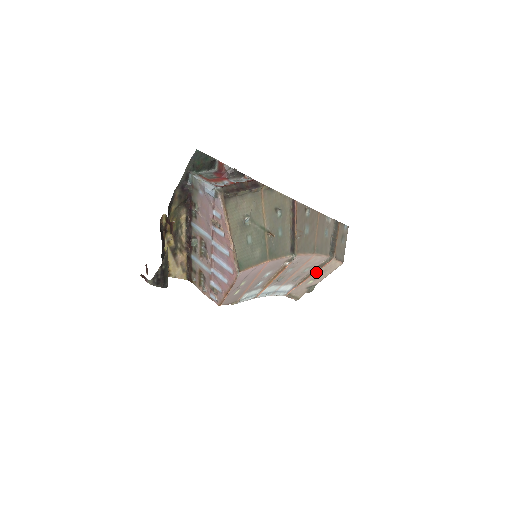
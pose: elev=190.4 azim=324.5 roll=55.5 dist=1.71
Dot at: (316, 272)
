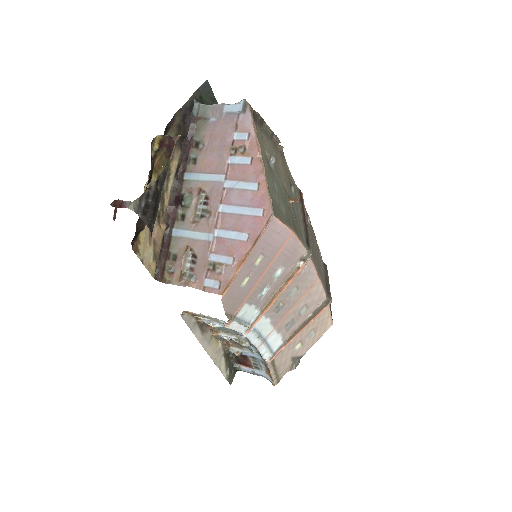
Dot at: (308, 326)
